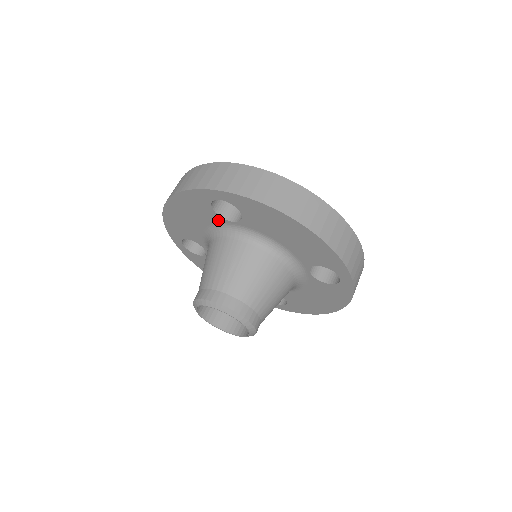
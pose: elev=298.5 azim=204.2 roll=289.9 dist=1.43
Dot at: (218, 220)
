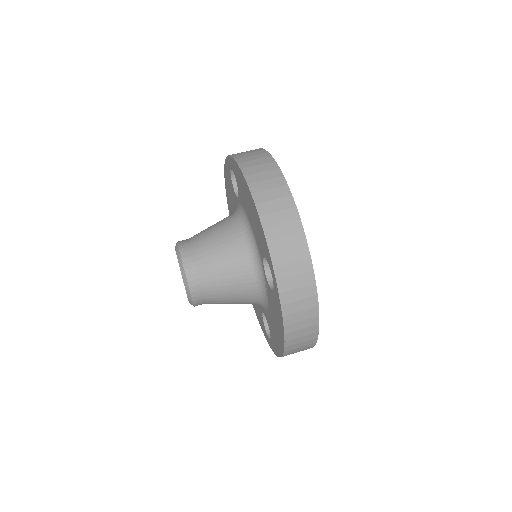
Dot at: occluded
